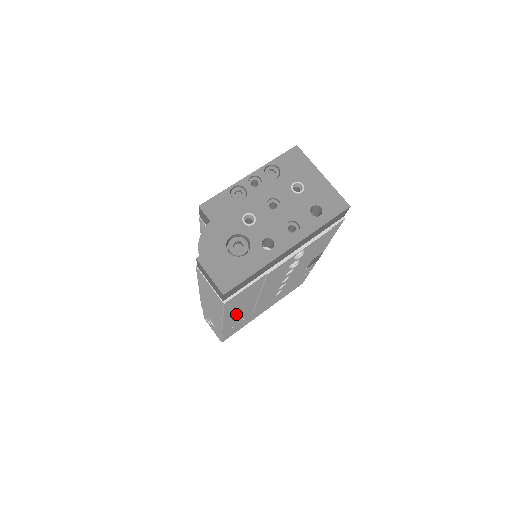
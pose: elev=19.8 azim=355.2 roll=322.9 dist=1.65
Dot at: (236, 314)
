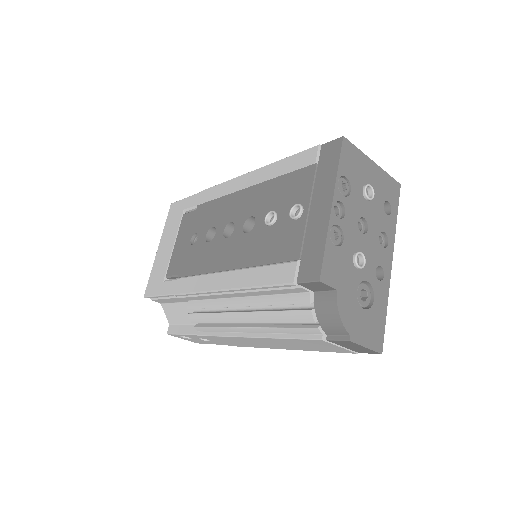
Dot at: occluded
